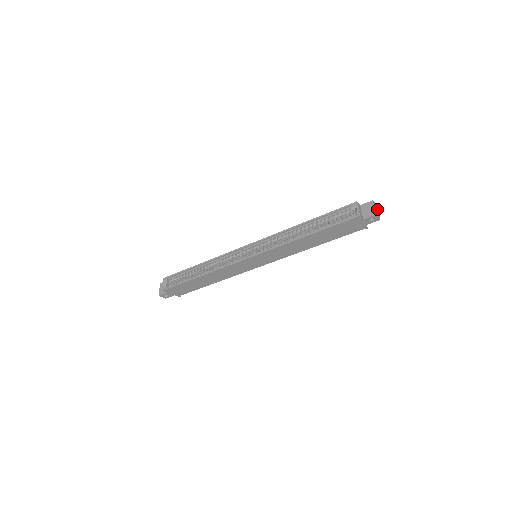
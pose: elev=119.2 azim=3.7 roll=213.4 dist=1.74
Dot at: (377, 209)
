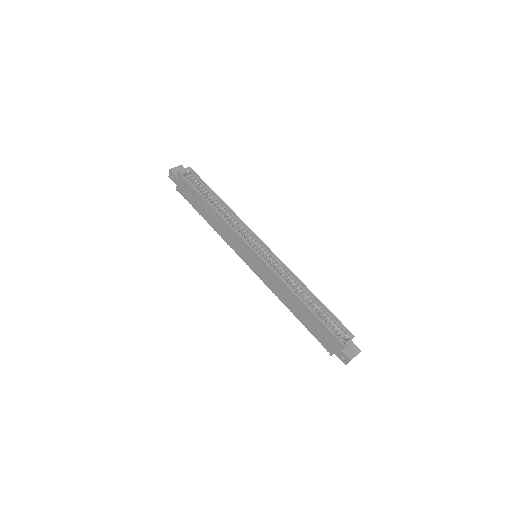
Dot at: occluded
